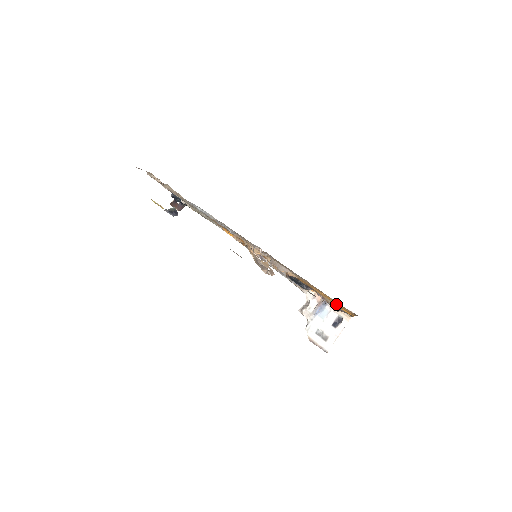
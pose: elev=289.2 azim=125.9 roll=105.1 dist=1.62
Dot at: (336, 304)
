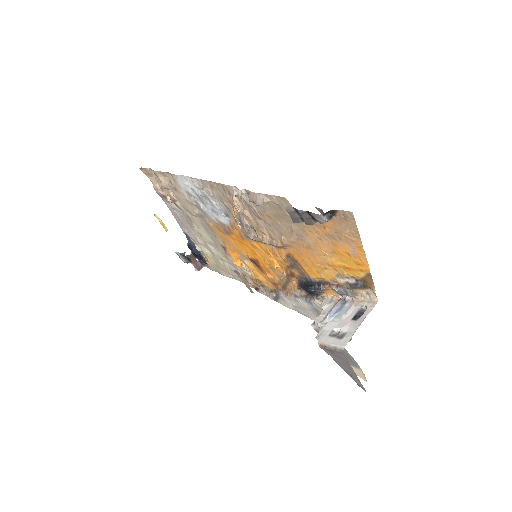
Dot at: (346, 266)
